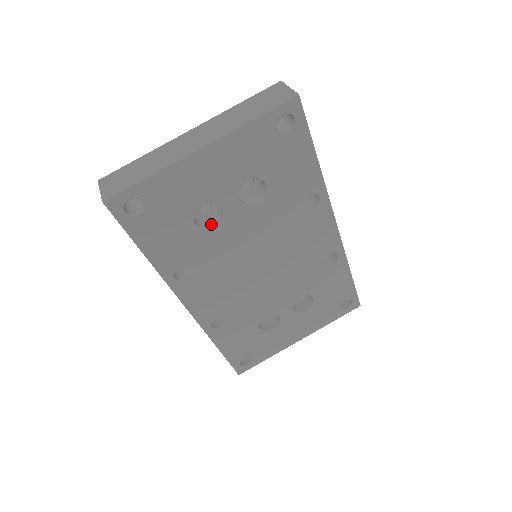
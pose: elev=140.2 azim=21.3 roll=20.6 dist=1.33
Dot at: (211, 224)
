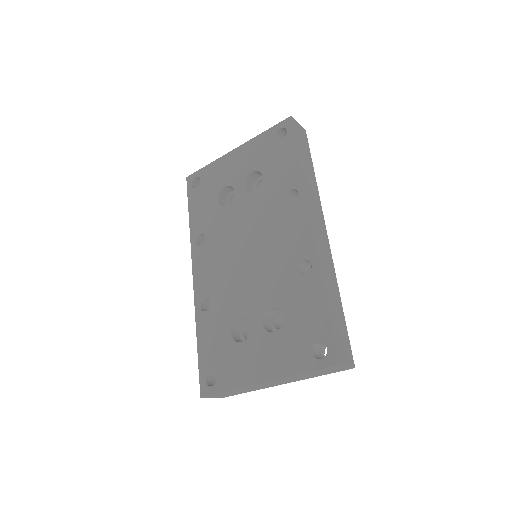
Dot at: occluded
